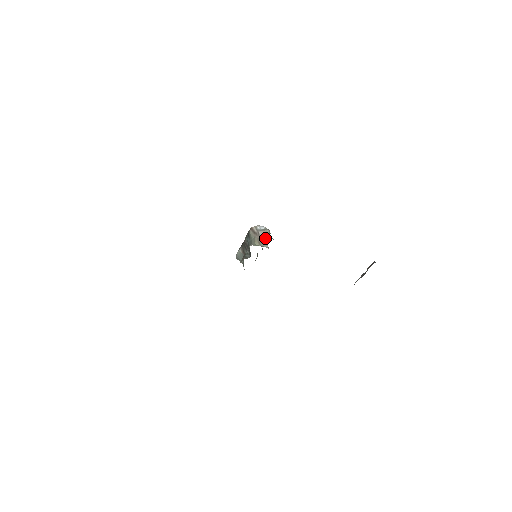
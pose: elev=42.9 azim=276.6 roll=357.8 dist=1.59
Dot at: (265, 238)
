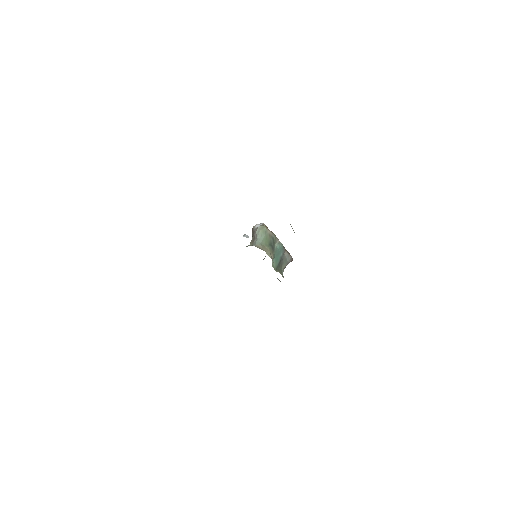
Dot at: (256, 236)
